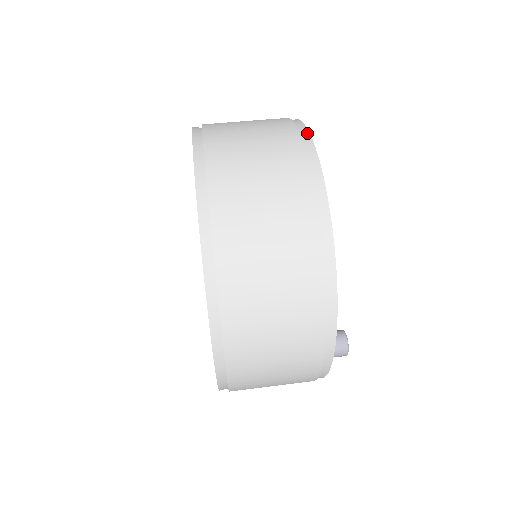
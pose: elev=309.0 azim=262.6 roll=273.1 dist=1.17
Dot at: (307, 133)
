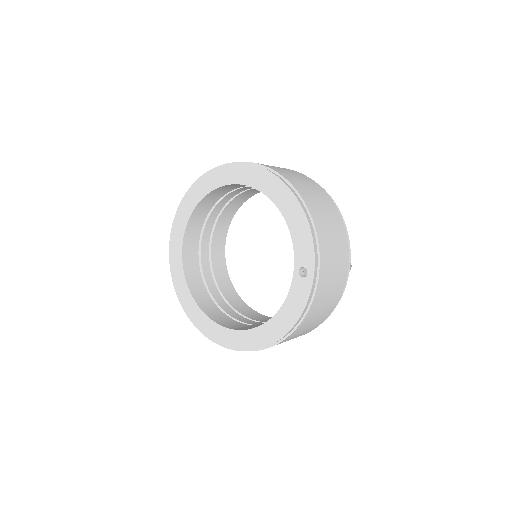
Dot at: occluded
